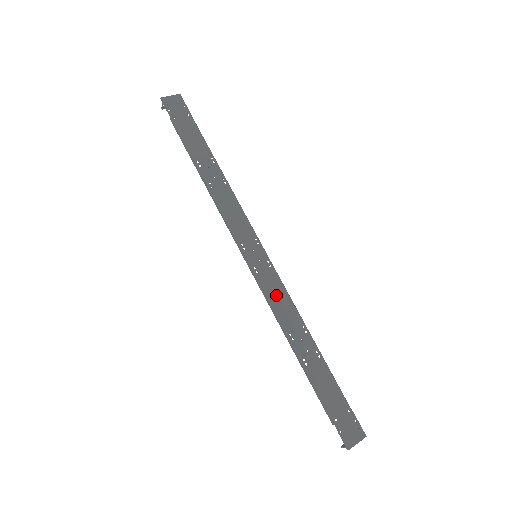
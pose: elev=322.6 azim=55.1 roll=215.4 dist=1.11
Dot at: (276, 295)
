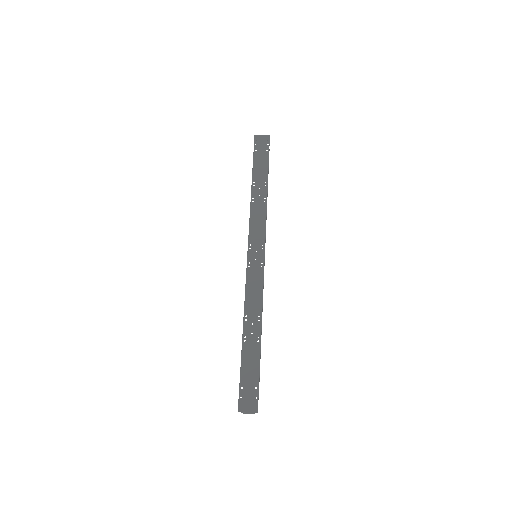
Dot at: (253, 287)
